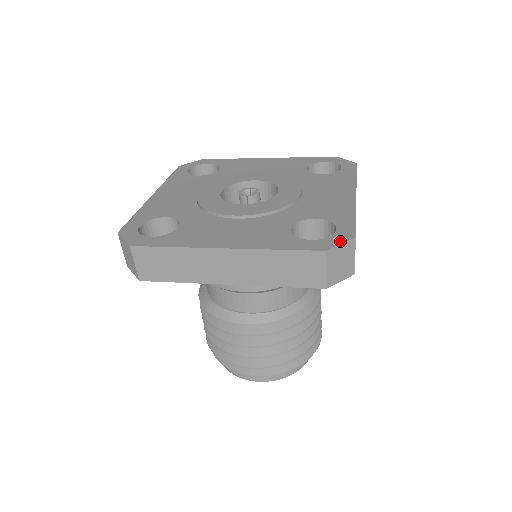
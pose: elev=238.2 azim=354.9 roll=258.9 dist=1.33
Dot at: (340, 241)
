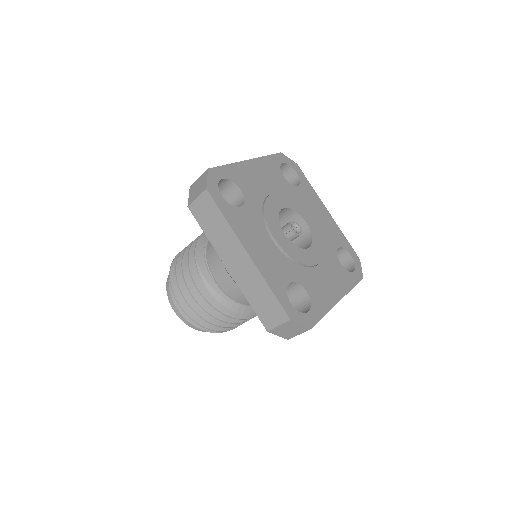
Dot at: (360, 267)
